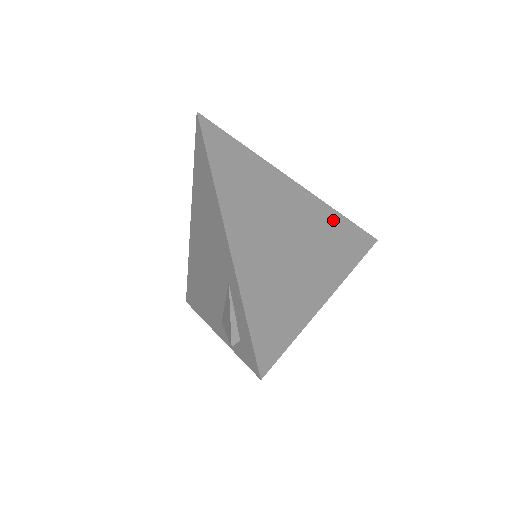
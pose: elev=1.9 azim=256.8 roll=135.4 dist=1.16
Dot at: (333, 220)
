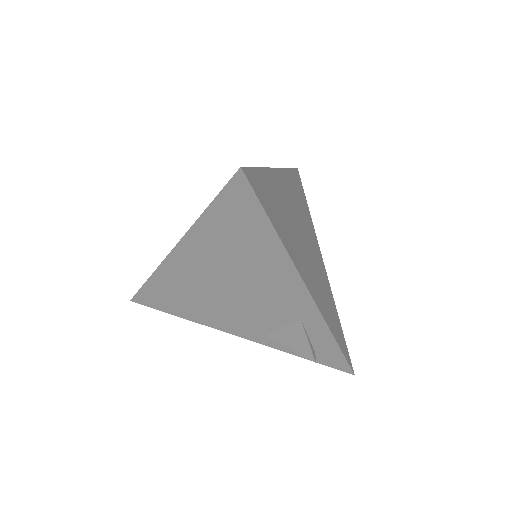
Dot at: (293, 182)
